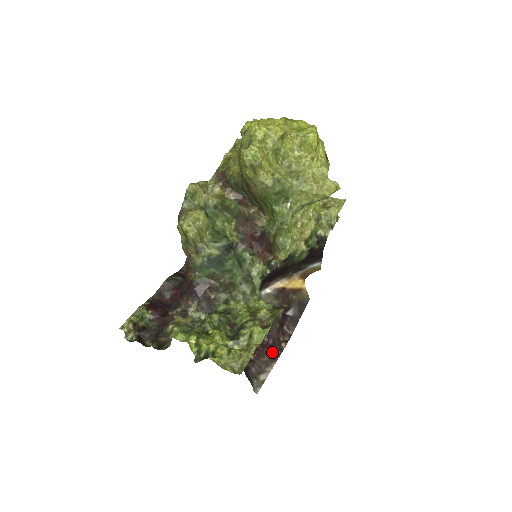
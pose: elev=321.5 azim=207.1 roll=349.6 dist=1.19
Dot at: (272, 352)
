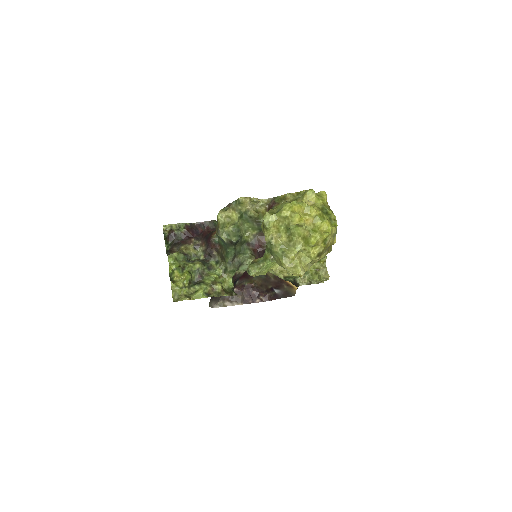
Dot at: (247, 298)
